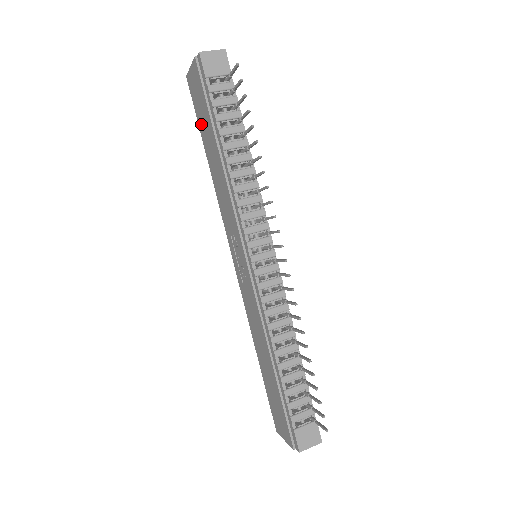
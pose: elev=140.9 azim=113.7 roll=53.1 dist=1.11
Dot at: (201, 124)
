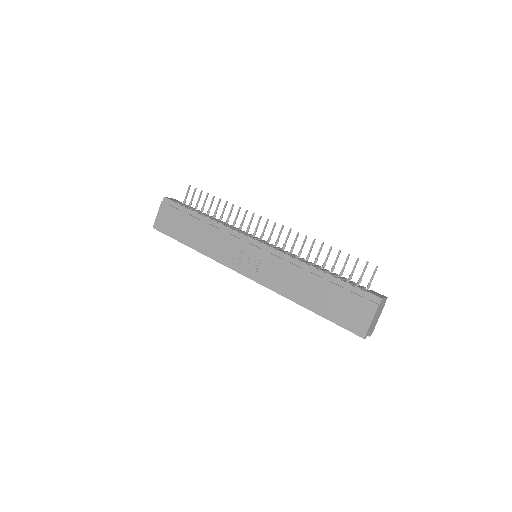
Dot at: (177, 233)
